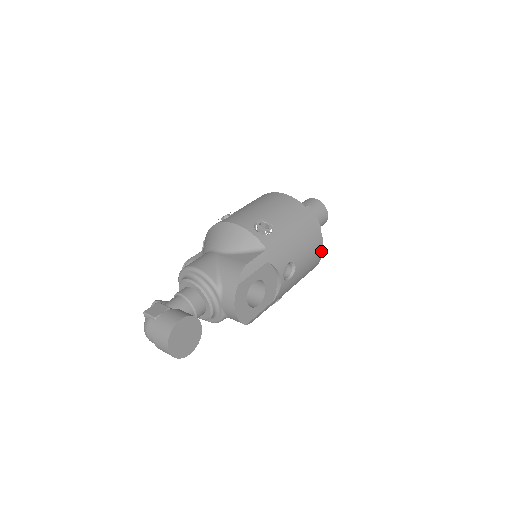
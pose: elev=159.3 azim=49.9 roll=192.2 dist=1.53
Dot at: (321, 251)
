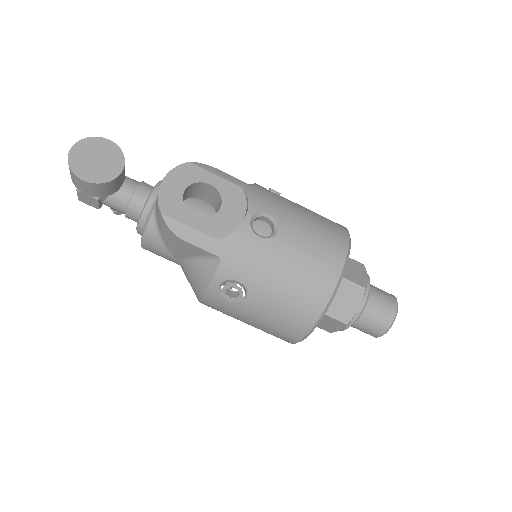
Dot at: (336, 271)
